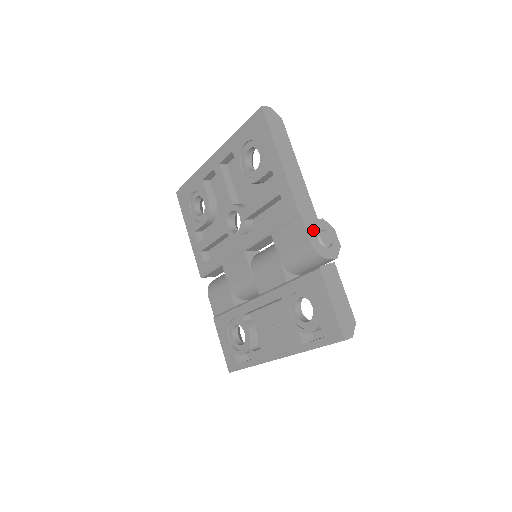
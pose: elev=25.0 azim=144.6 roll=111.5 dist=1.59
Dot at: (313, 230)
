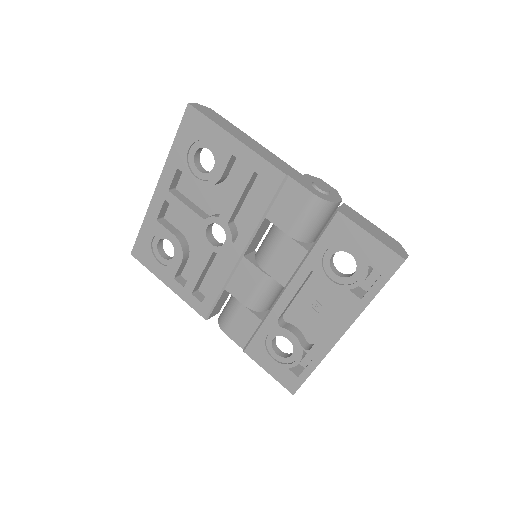
Dot at: (307, 184)
